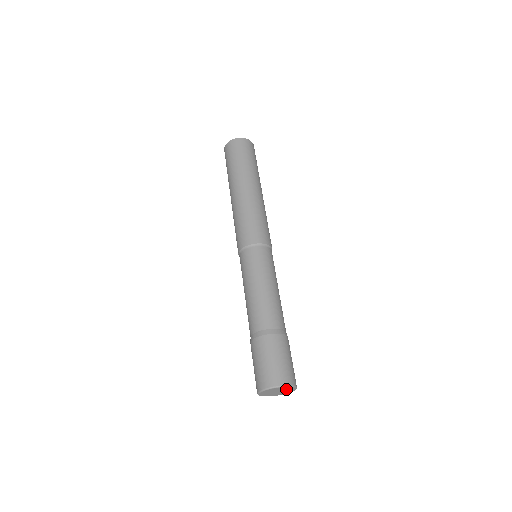
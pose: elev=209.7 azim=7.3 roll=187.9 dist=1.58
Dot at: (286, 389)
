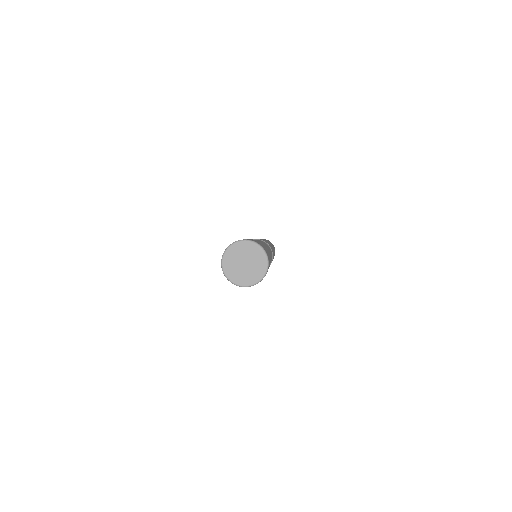
Dot at: (255, 269)
